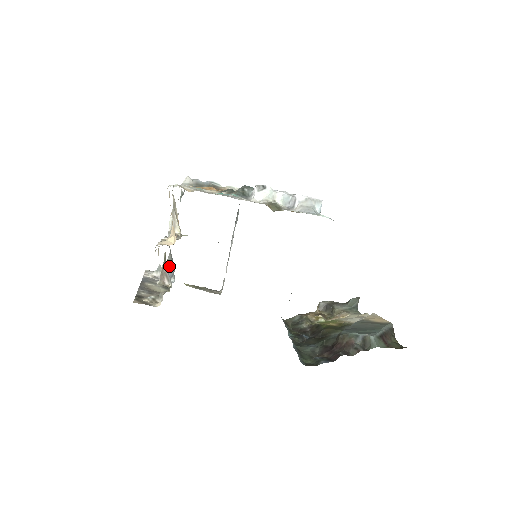
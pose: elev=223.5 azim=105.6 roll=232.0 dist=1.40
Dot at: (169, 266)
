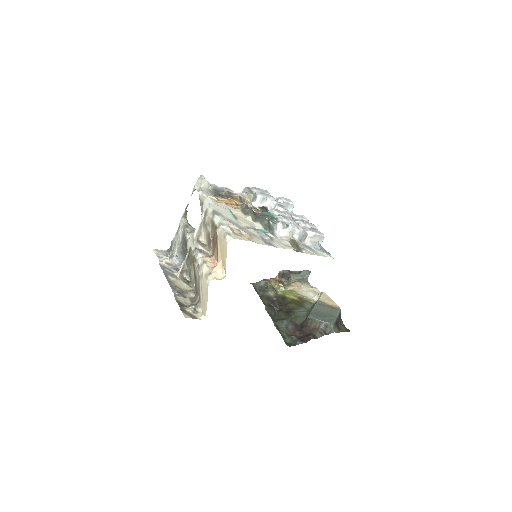
Dot at: (178, 252)
